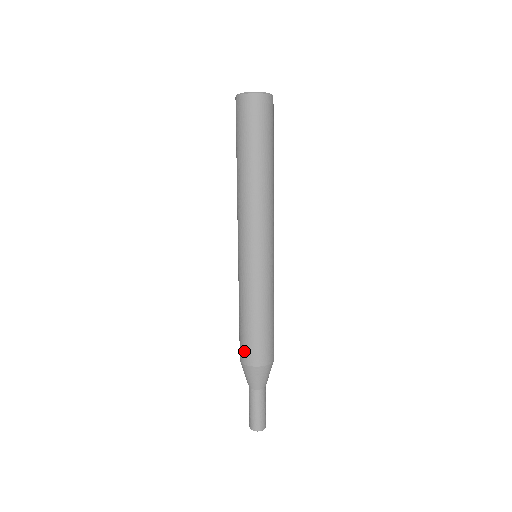
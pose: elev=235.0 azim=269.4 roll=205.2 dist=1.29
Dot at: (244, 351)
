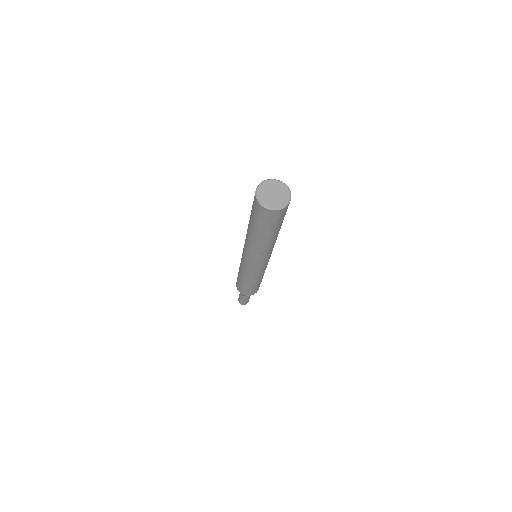
Dot at: (240, 289)
